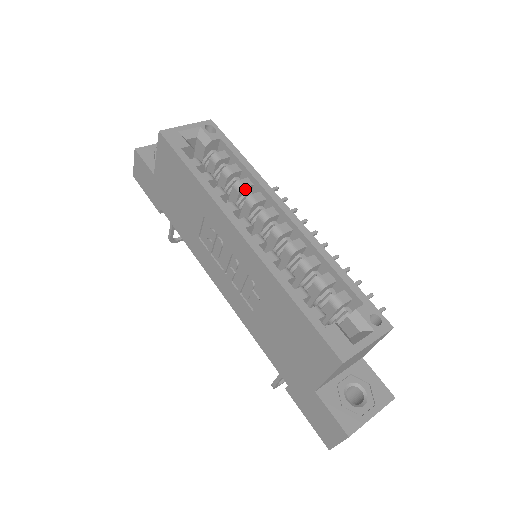
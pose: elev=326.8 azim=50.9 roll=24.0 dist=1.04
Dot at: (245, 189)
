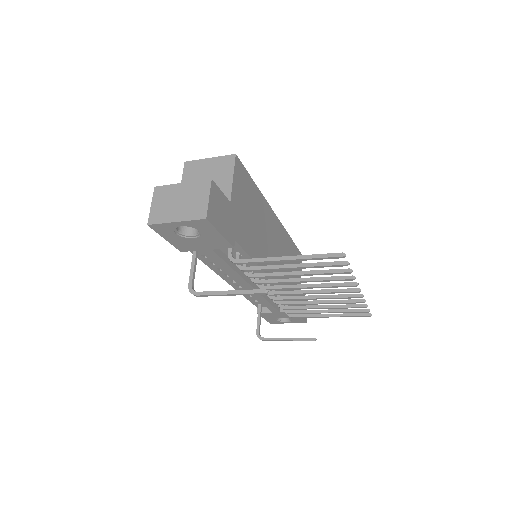
Dot at: occluded
